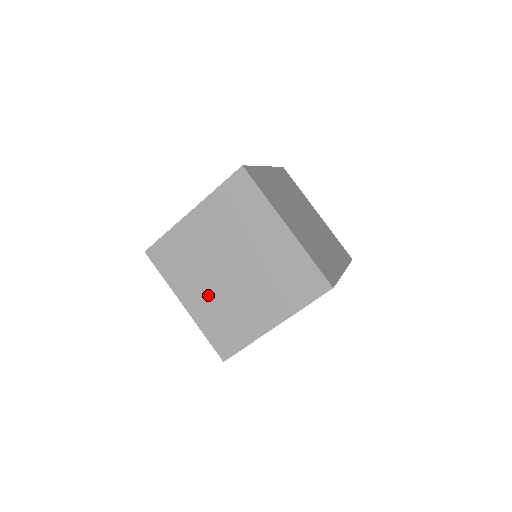
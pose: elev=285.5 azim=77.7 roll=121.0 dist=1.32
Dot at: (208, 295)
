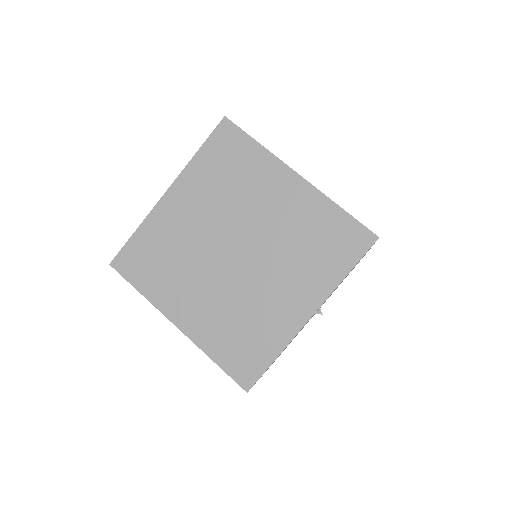
Dot at: (208, 299)
